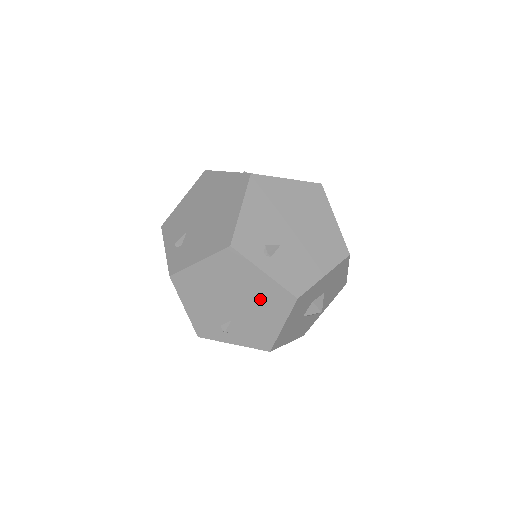
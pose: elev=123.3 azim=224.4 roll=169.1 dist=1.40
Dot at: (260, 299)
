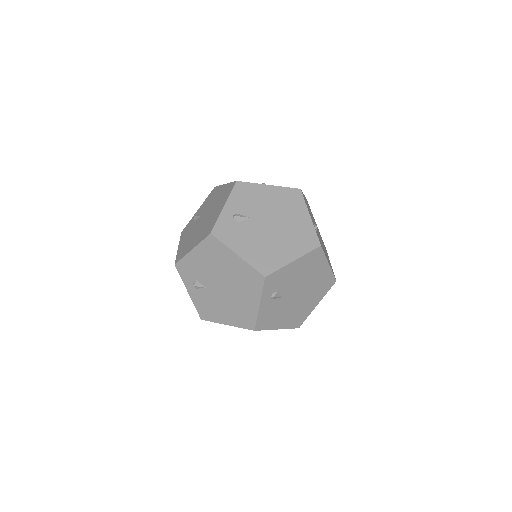
Dot at: occluded
